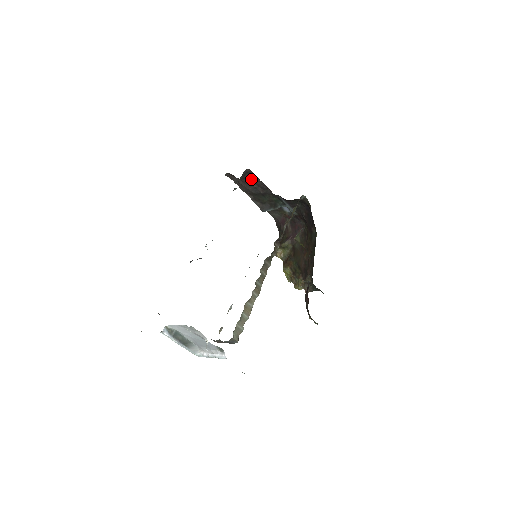
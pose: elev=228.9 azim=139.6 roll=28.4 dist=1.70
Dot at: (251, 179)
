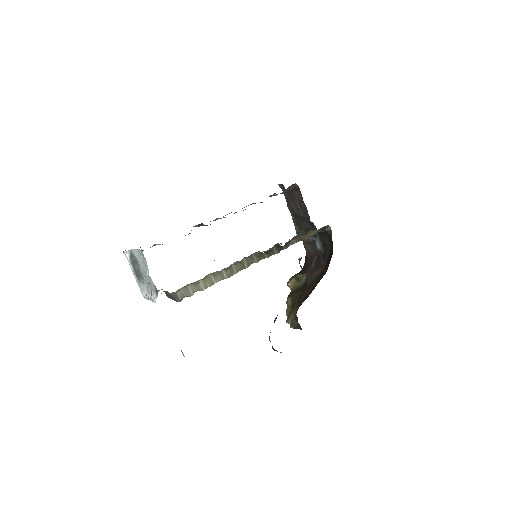
Dot at: (297, 197)
